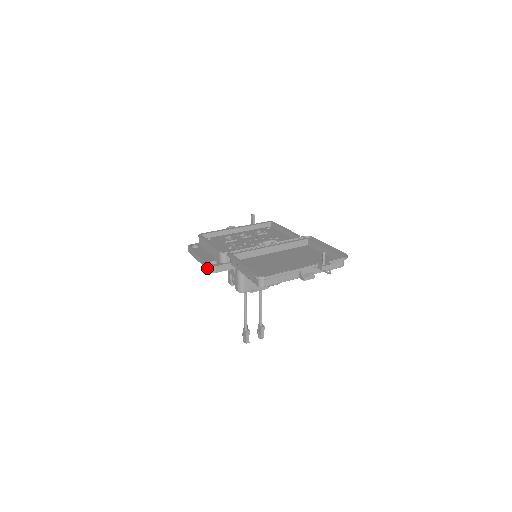
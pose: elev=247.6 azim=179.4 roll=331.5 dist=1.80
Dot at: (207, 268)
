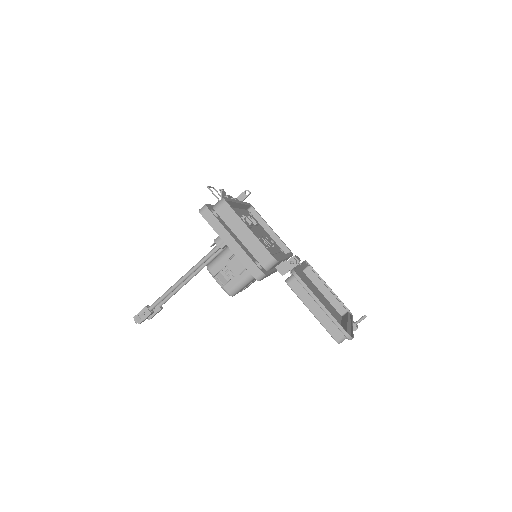
Dot at: (250, 269)
